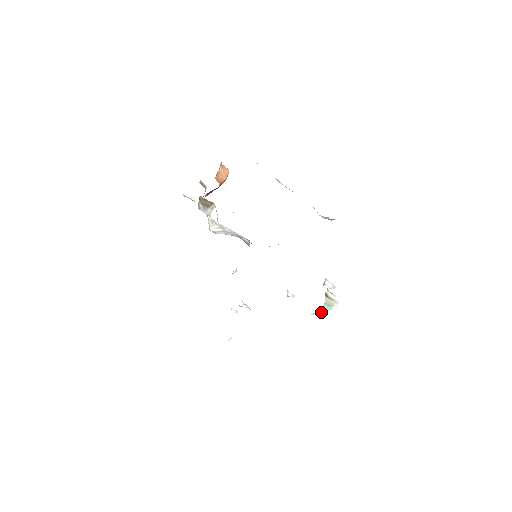
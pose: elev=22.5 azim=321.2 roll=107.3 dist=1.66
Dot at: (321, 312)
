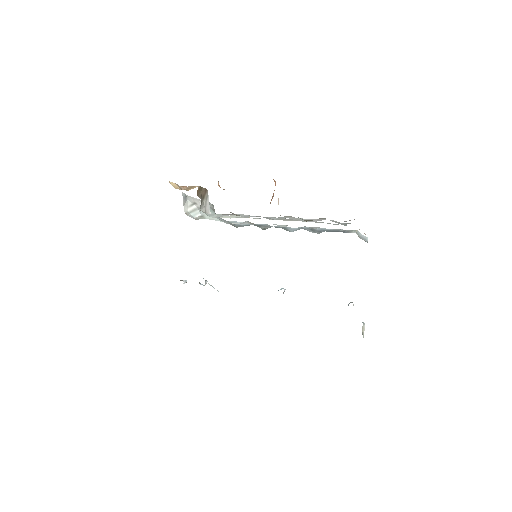
Dot at: occluded
